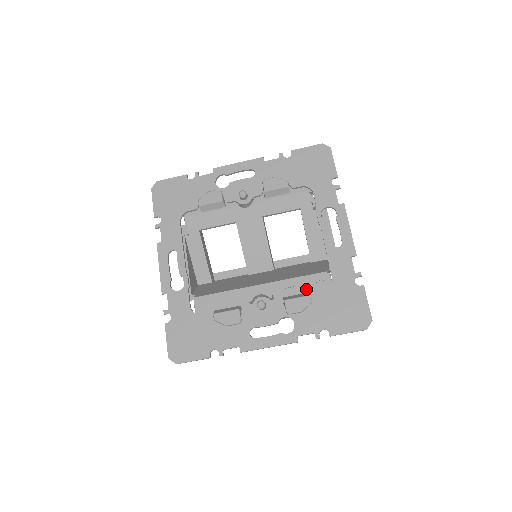
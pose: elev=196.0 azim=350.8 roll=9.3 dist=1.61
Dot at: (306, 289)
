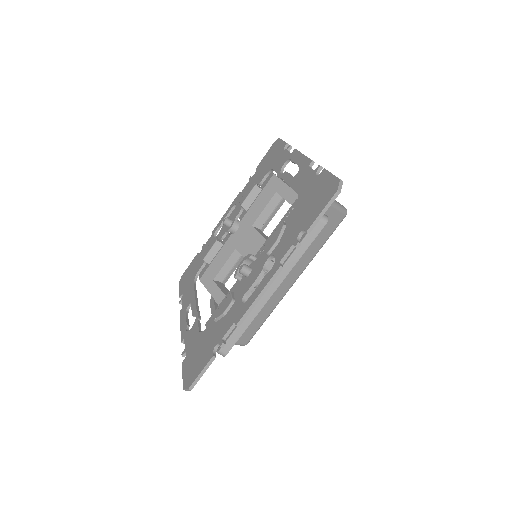
Dot at: occluded
